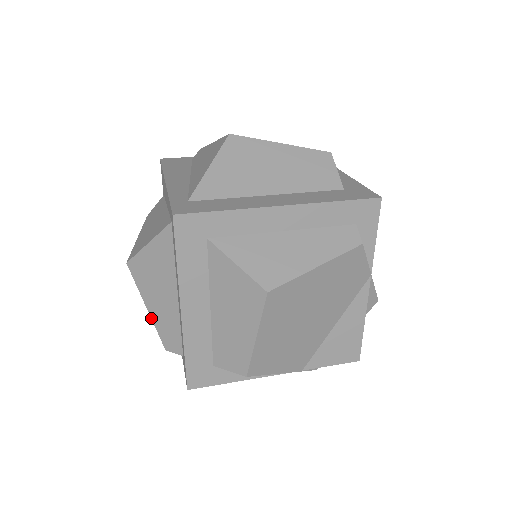
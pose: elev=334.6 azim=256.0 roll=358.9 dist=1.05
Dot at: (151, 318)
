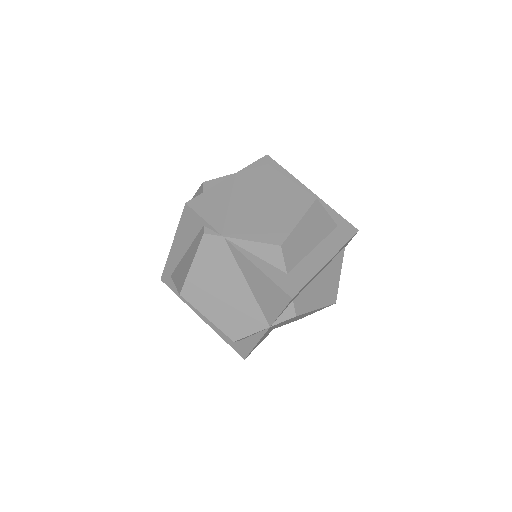
Dot at: occluded
